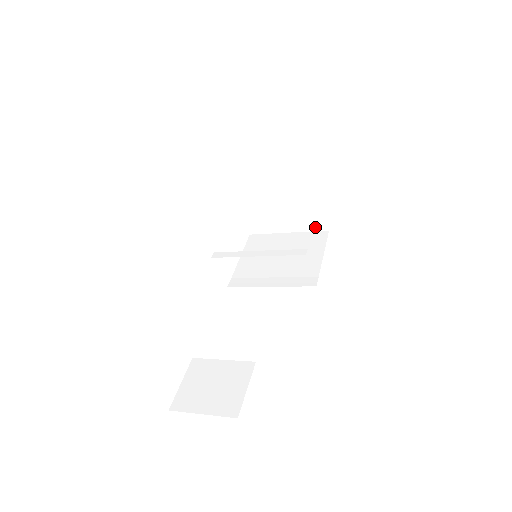
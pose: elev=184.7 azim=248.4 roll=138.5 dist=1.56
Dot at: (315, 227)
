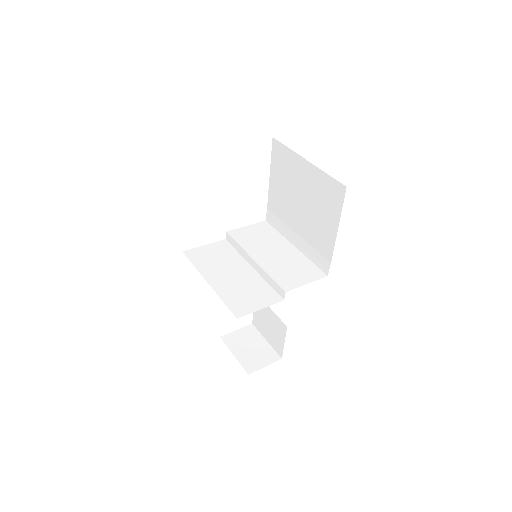
Dot at: occluded
